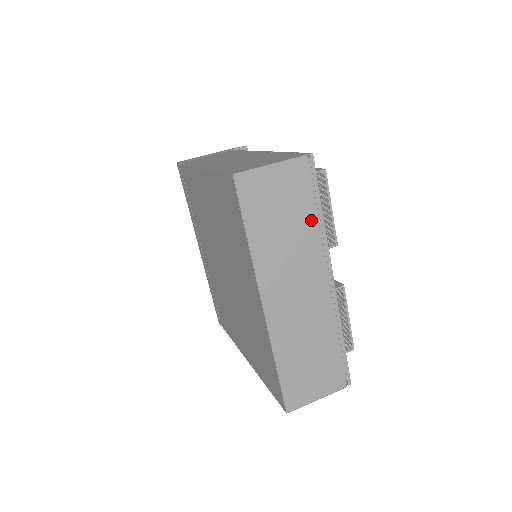
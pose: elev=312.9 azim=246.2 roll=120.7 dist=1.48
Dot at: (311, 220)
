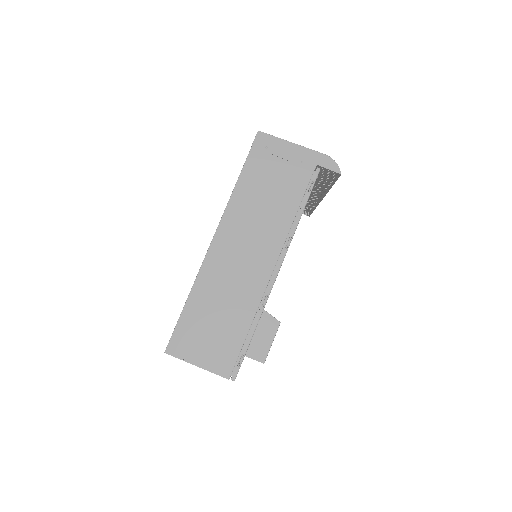
Dot at: occluded
